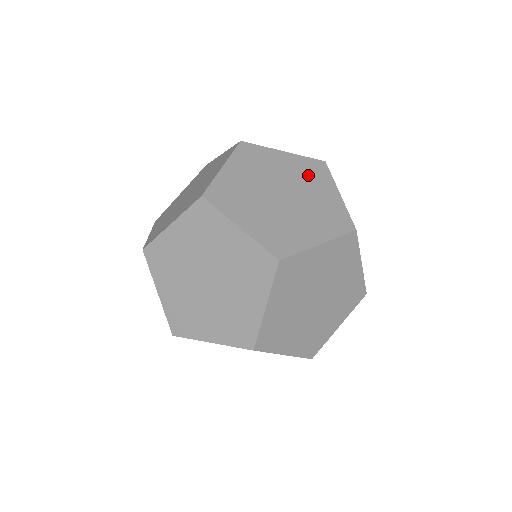
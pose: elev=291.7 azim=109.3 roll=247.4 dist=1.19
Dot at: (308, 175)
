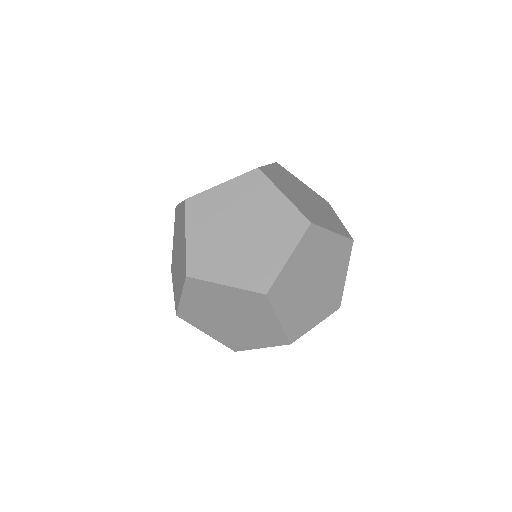
Dot at: (320, 201)
